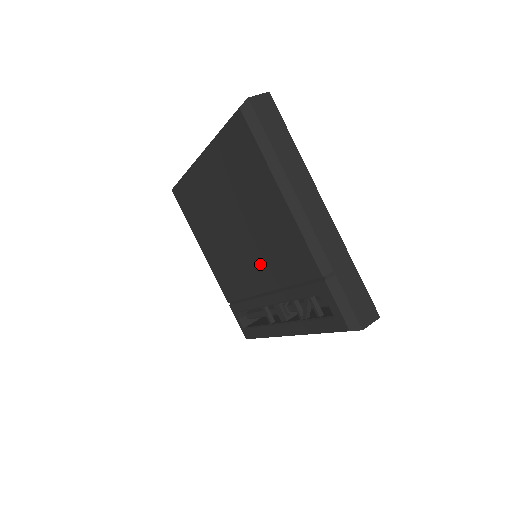
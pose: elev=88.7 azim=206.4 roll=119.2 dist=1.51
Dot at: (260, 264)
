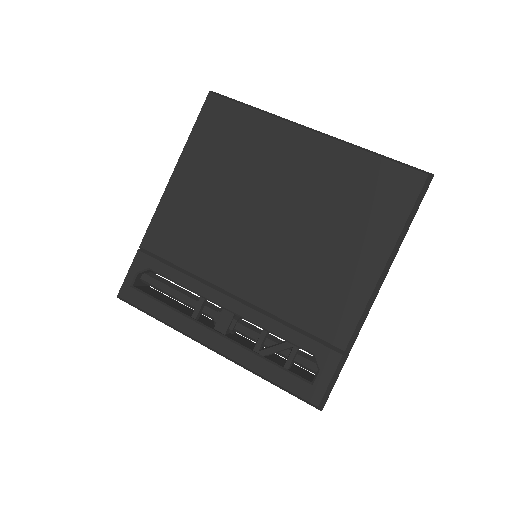
Dot at: (265, 272)
